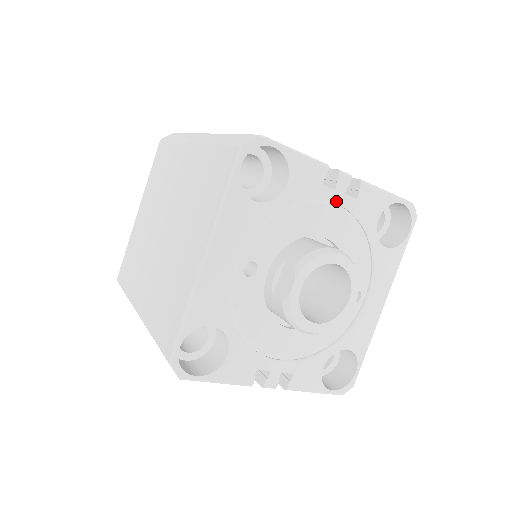
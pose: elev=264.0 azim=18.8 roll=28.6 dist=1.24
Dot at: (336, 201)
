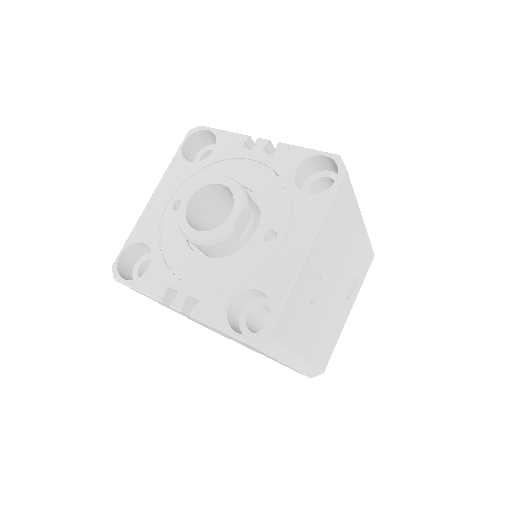
Dot at: (253, 158)
